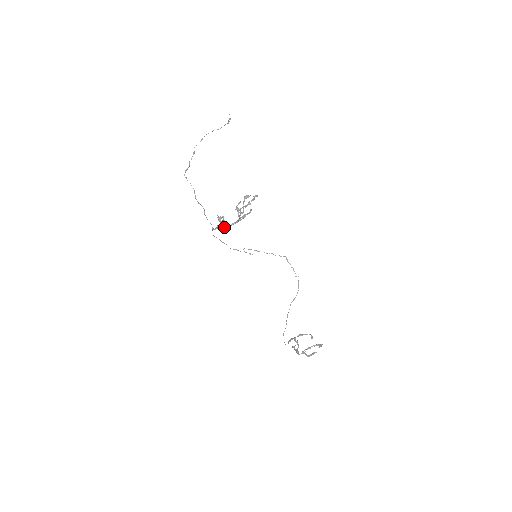
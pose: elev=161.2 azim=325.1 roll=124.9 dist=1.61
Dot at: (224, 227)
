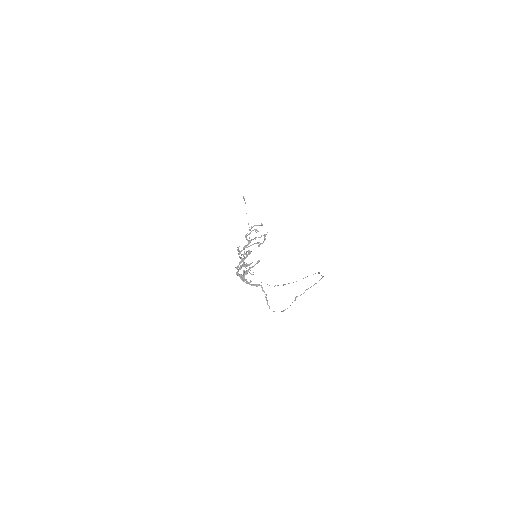
Dot at: (239, 252)
